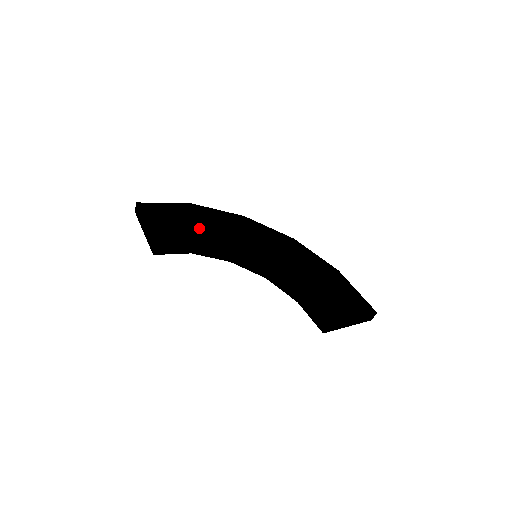
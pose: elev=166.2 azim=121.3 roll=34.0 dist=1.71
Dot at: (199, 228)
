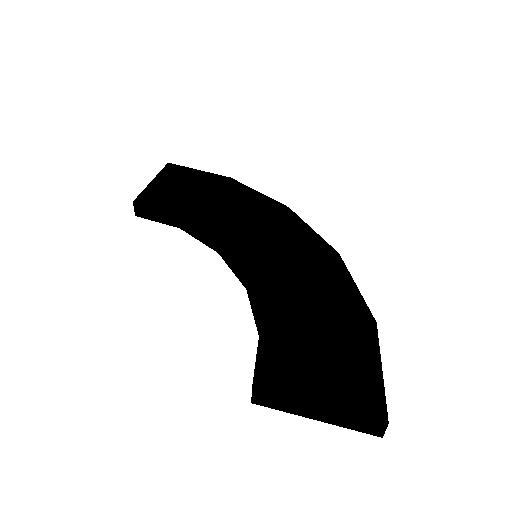
Dot at: (208, 201)
